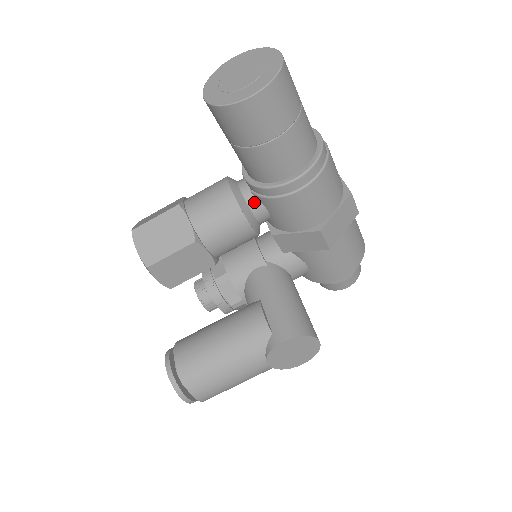
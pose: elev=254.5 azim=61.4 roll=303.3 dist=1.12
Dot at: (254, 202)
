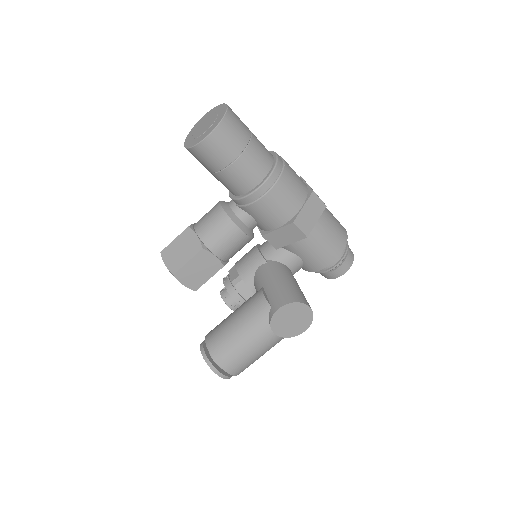
Dot at: (240, 212)
